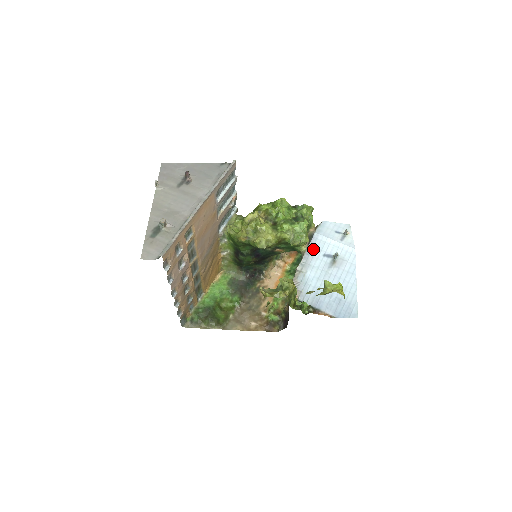
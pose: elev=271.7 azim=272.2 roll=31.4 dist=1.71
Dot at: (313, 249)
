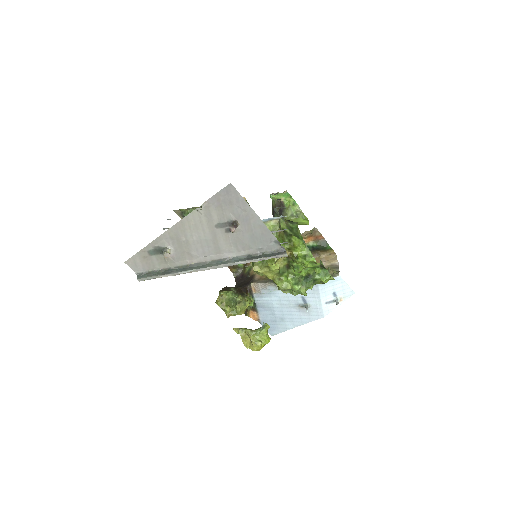
Dot at: occluded
